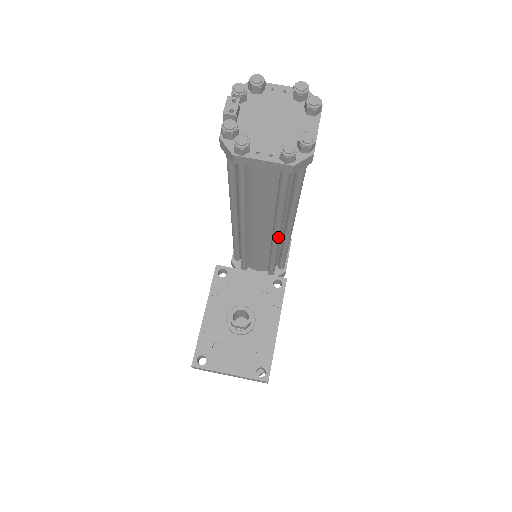
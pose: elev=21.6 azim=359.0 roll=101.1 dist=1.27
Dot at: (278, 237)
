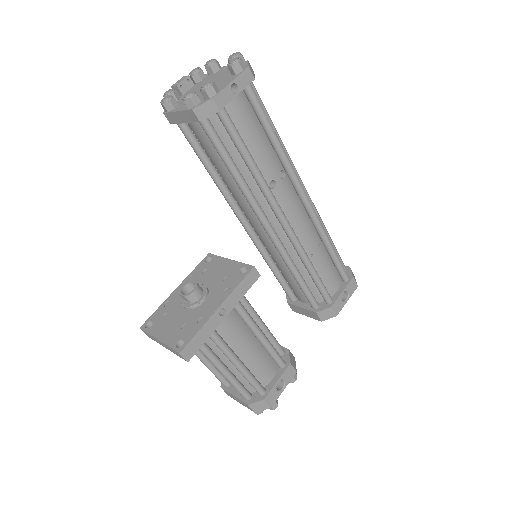
Dot at: (269, 232)
